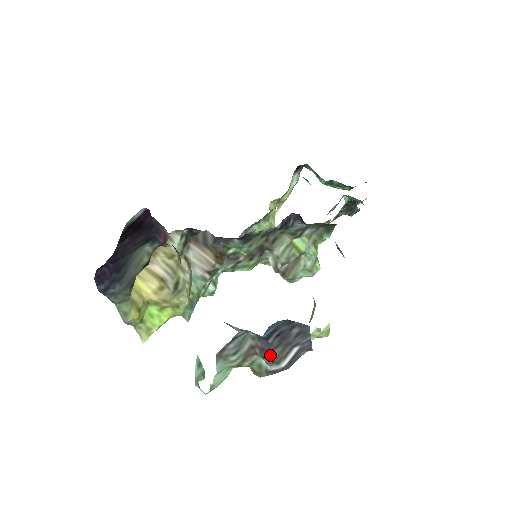
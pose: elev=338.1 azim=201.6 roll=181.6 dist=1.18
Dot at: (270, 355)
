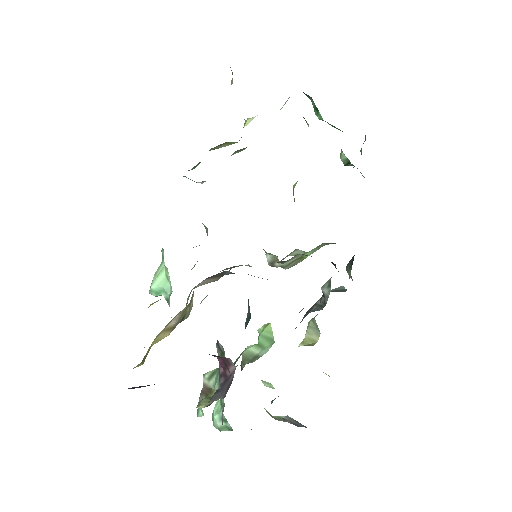
Dot at: (300, 426)
